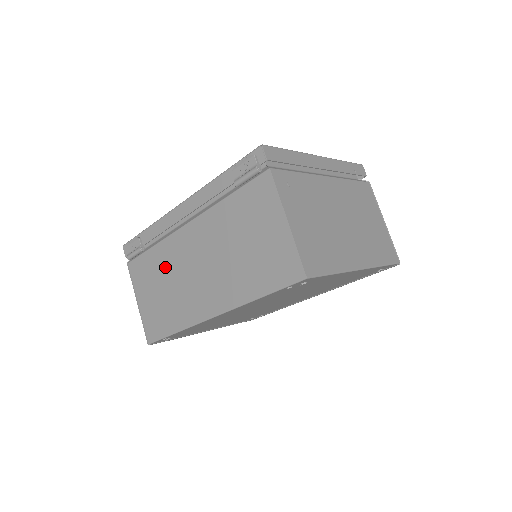
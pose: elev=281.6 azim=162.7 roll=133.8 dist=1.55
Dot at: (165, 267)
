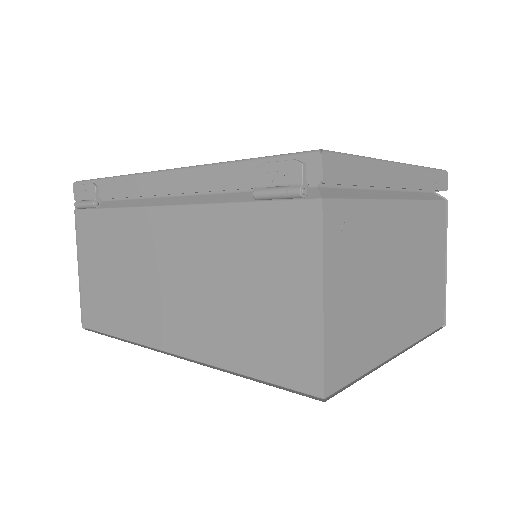
Dot at: (122, 247)
